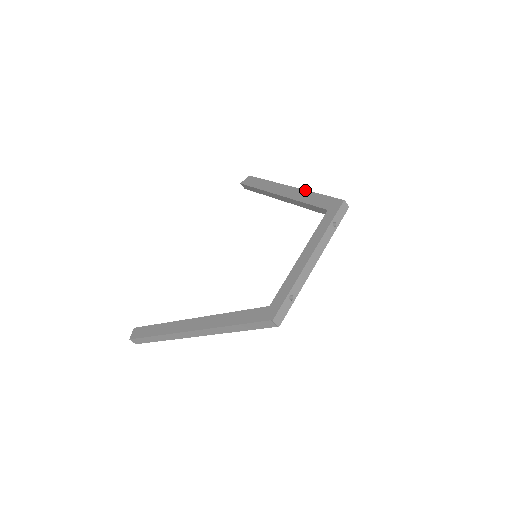
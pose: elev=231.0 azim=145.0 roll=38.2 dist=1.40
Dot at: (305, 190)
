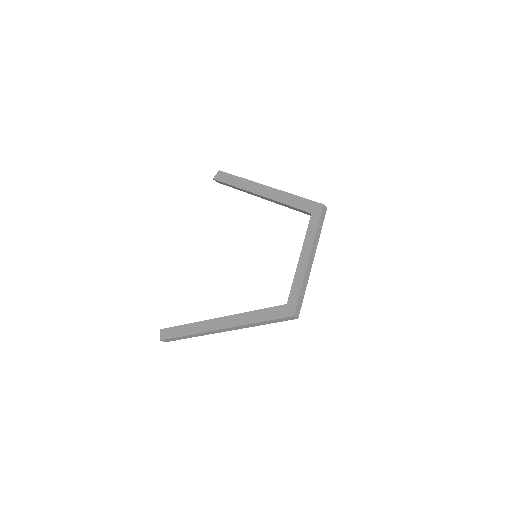
Dot at: (283, 191)
